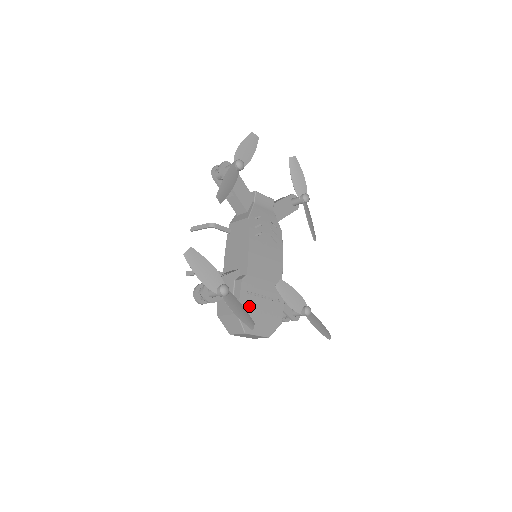
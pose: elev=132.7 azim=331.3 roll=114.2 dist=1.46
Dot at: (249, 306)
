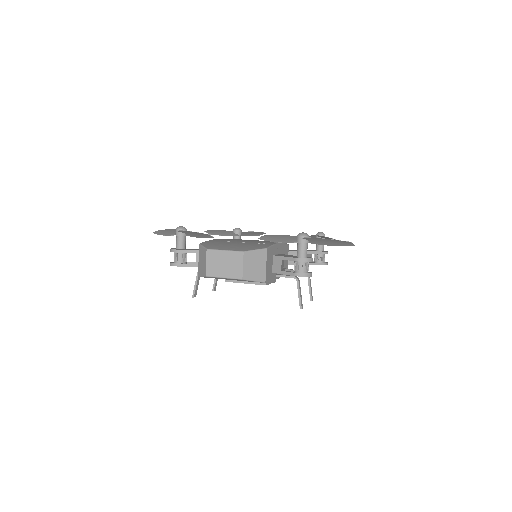
Dot at: (218, 243)
